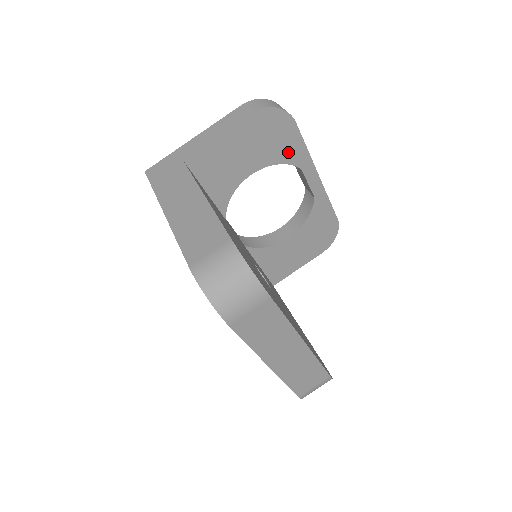
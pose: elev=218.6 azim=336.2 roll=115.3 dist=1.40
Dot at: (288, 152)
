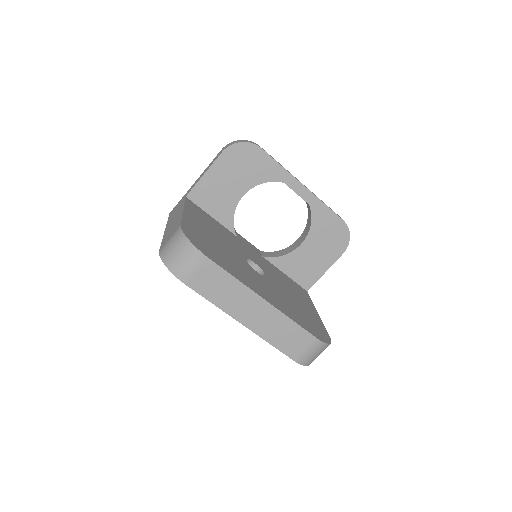
Dot at: (266, 172)
